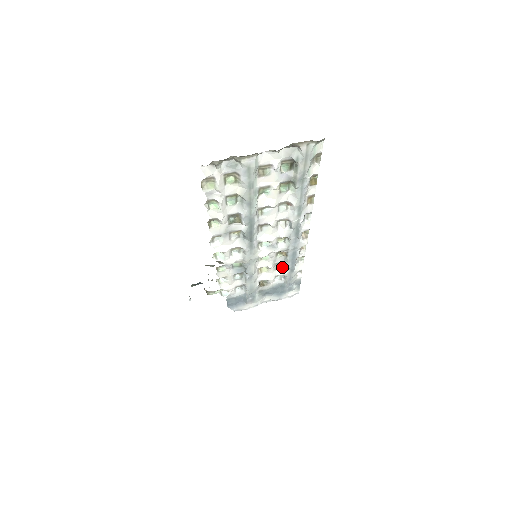
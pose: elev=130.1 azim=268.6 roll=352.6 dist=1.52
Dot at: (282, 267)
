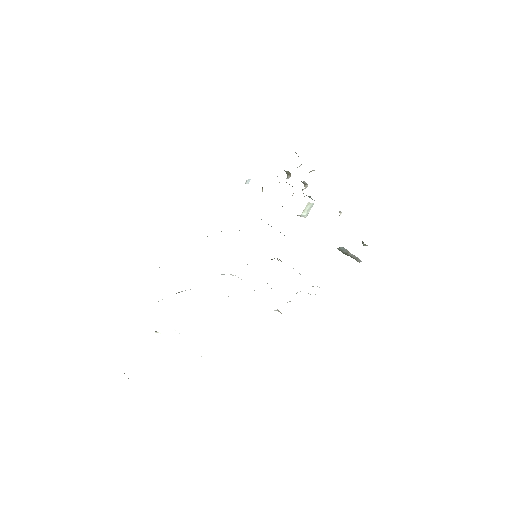
Dot at: occluded
